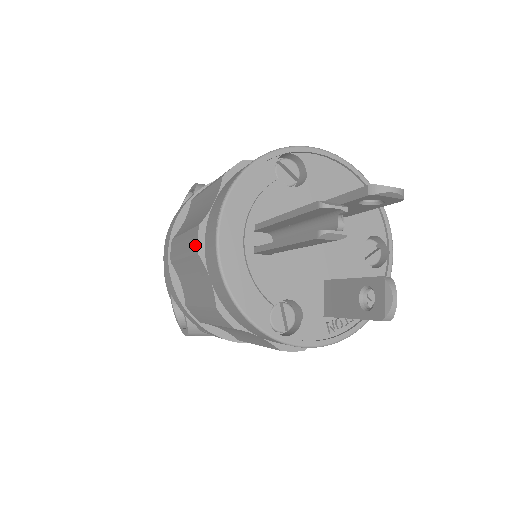
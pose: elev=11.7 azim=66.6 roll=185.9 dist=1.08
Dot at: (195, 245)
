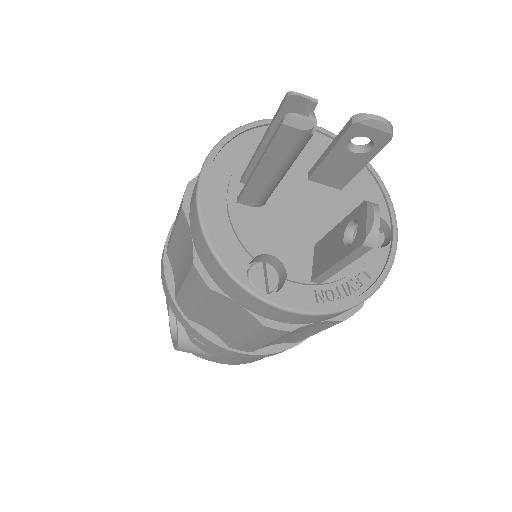
Dot at: (181, 203)
